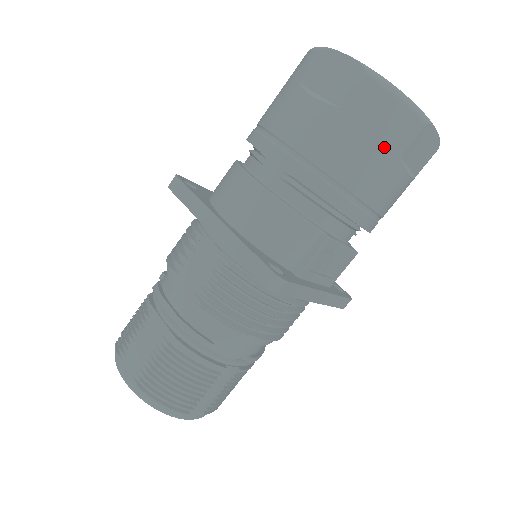
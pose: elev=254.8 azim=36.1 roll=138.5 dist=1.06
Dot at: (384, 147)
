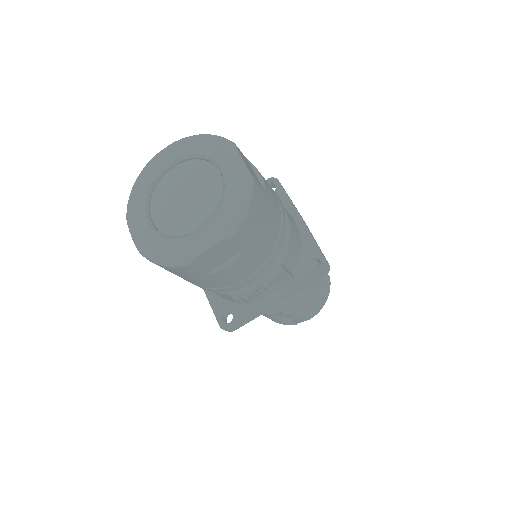
Dot at: (191, 277)
